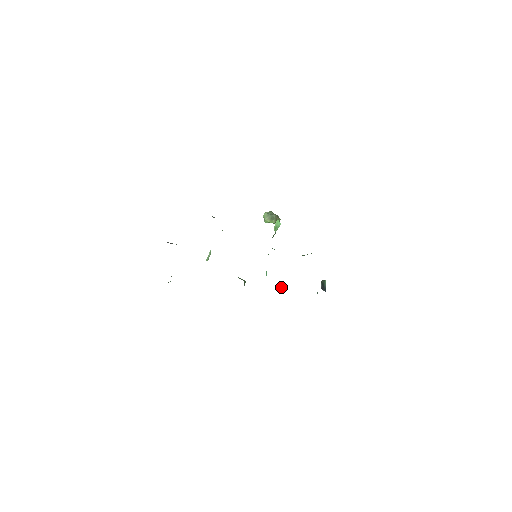
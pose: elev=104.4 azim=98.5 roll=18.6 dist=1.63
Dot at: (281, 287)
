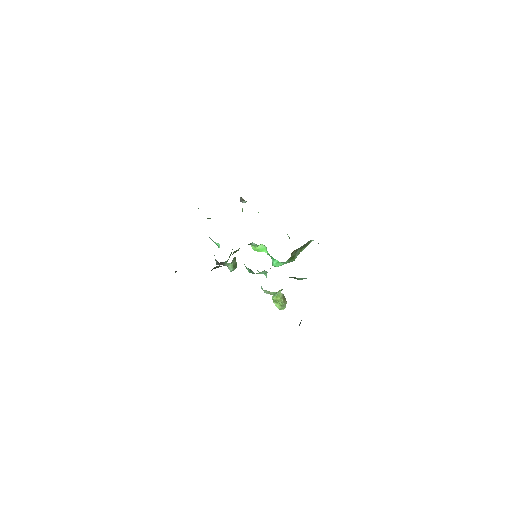
Dot at: occluded
